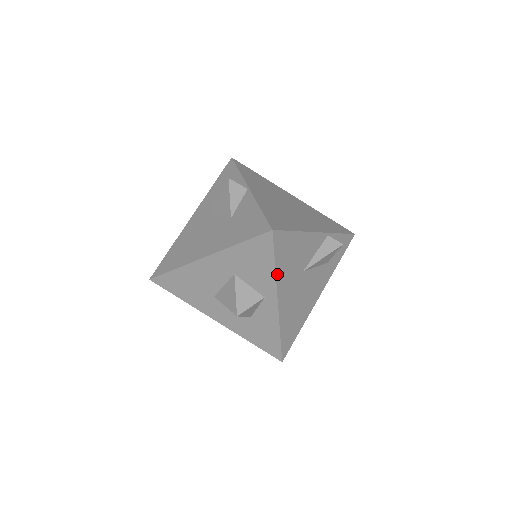
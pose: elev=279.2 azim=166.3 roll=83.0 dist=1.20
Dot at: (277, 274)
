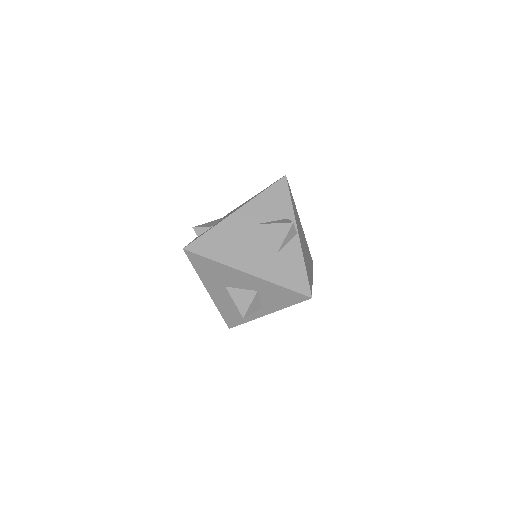
Dot at: (285, 307)
